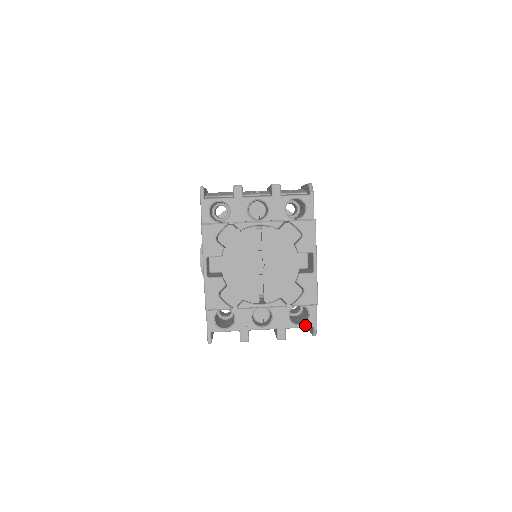
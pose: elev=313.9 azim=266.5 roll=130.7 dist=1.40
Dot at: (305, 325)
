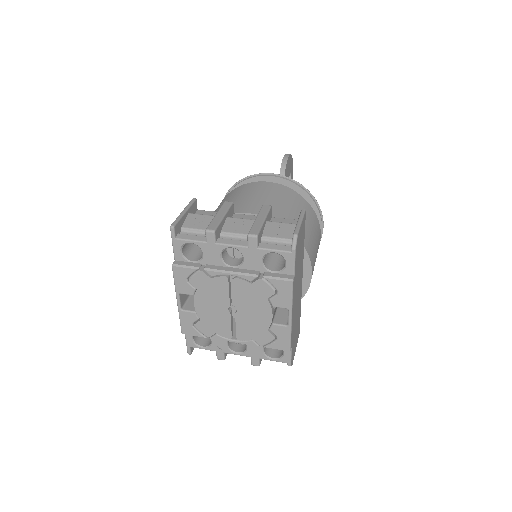
Dot at: (279, 360)
